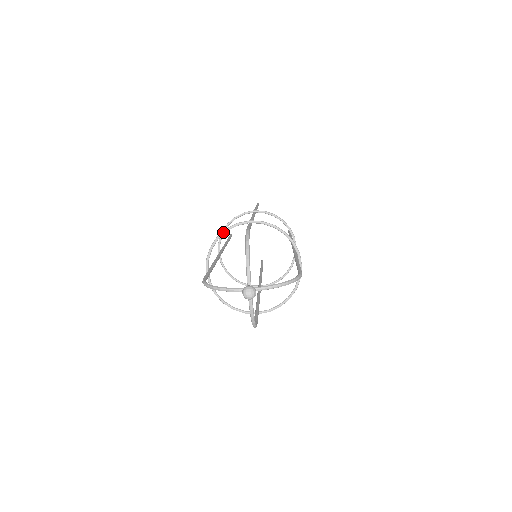
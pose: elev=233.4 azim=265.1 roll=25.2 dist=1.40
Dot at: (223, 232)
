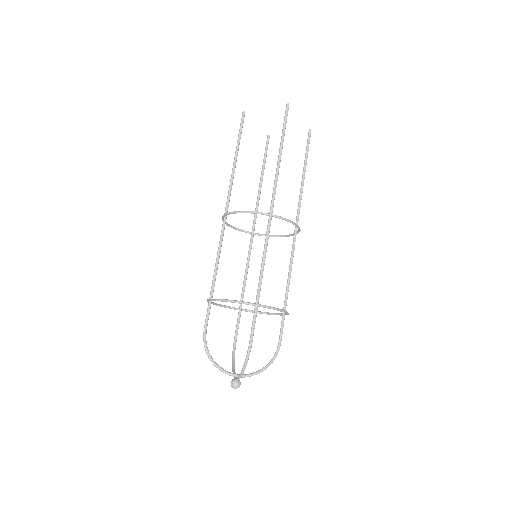
Dot at: (231, 302)
